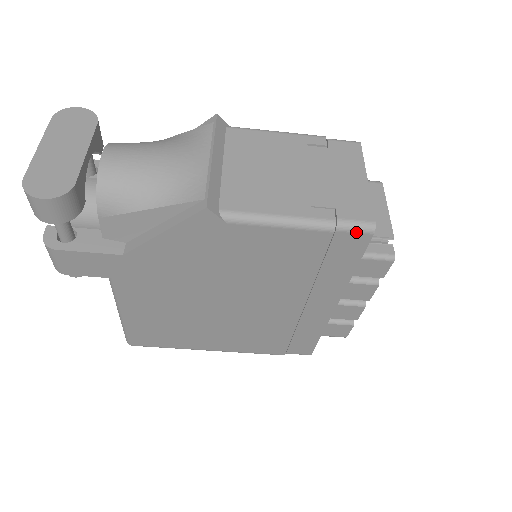
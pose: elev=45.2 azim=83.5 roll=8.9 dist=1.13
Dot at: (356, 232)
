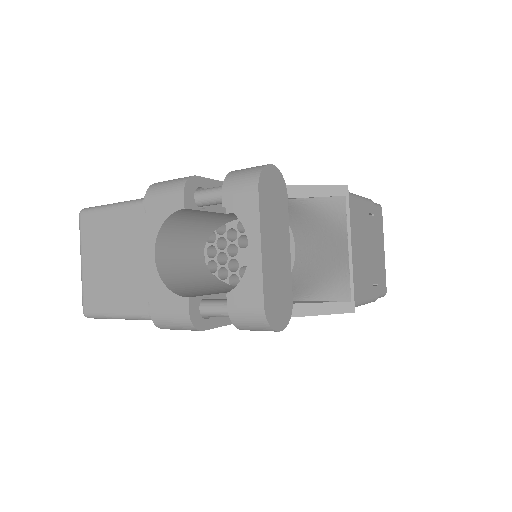
Dot at: occluded
